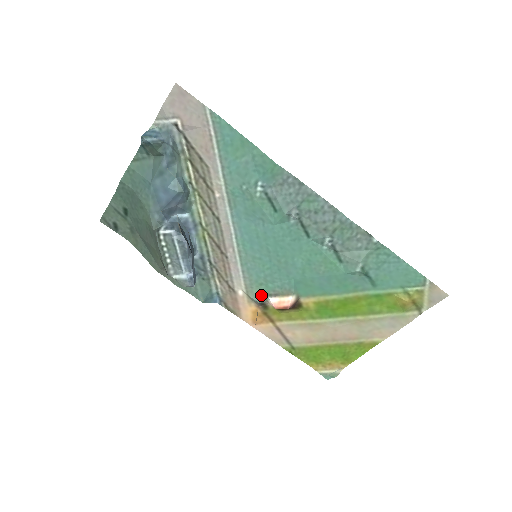
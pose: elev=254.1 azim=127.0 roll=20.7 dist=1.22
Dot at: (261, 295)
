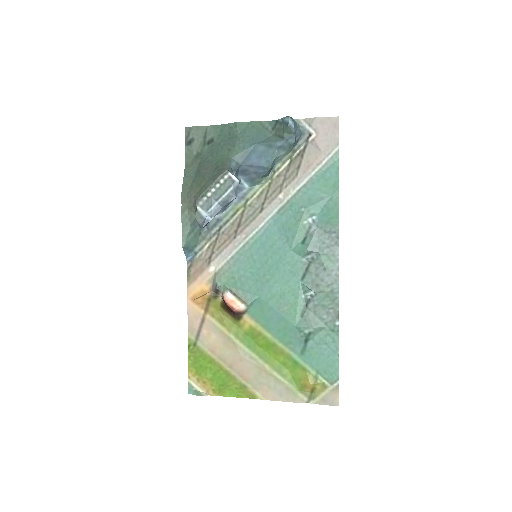
Dot at: (225, 284)
